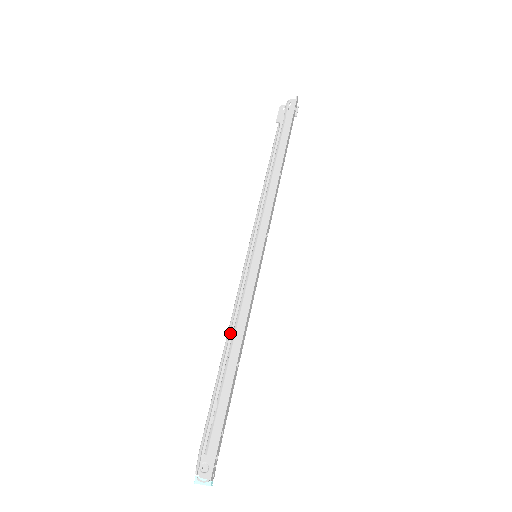
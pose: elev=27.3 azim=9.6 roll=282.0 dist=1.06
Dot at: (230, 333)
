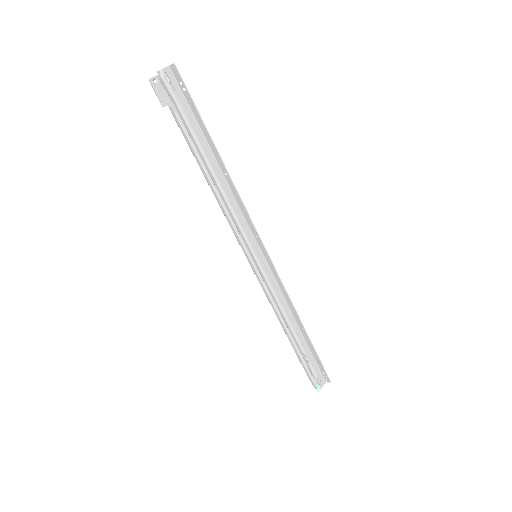
Dot at: (278, 316)
